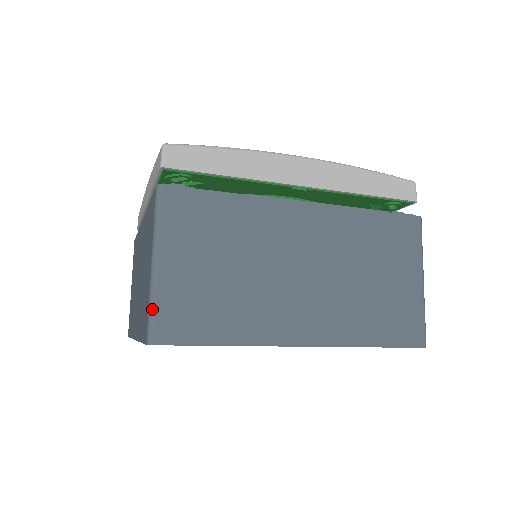
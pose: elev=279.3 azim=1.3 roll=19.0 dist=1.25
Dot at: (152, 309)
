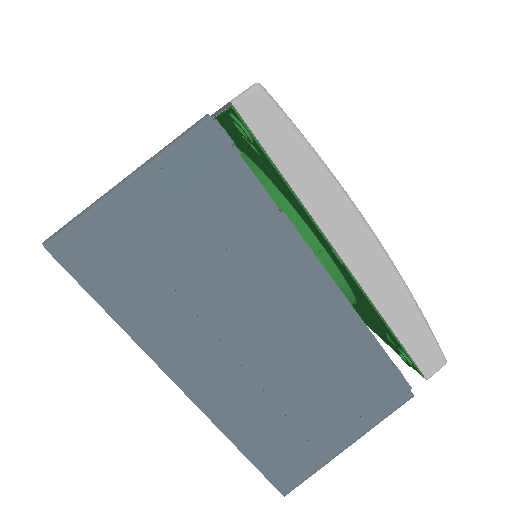
Dot at: (79, 219)
